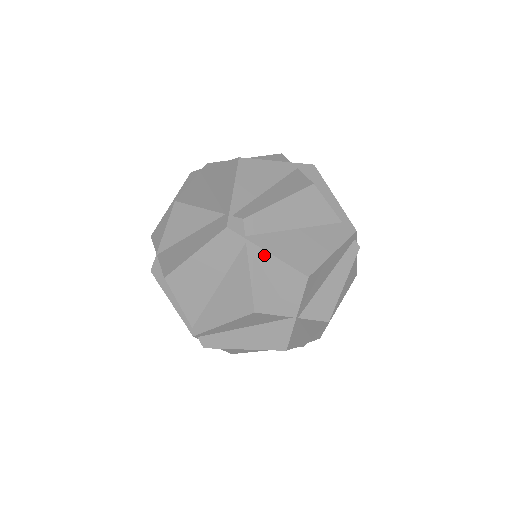
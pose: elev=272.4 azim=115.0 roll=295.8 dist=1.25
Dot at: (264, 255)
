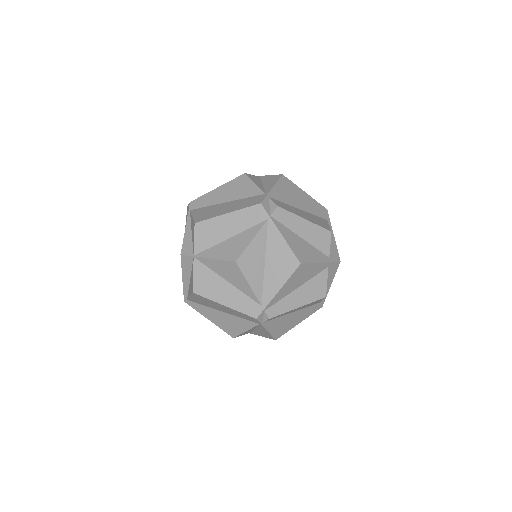
Dot at: (263, 329)
